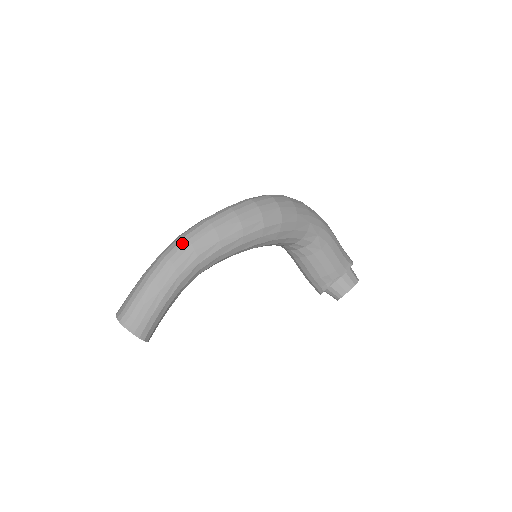
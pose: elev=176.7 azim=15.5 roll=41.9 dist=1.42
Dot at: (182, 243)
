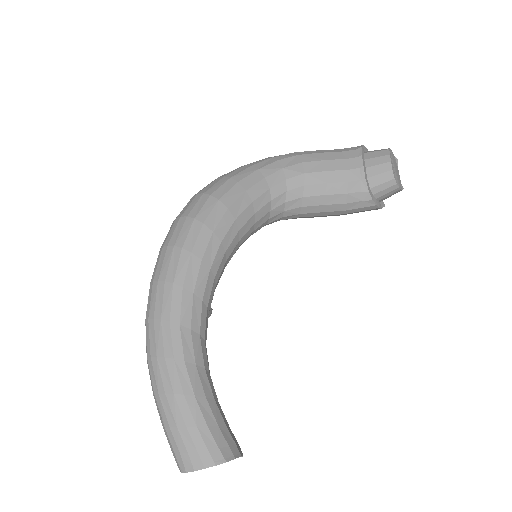
Dot at: (147, 329)
